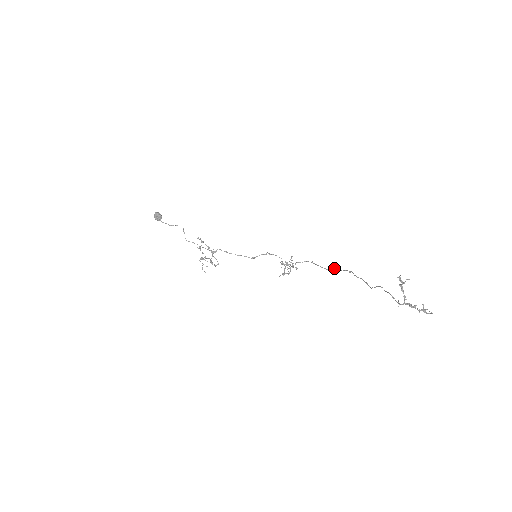
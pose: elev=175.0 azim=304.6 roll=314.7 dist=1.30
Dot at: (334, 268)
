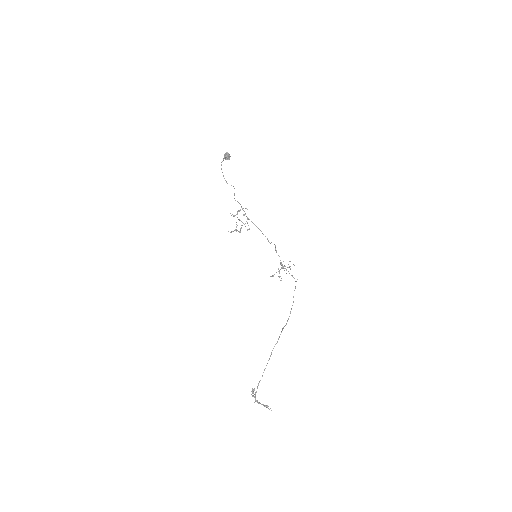
Dot at: occluded
